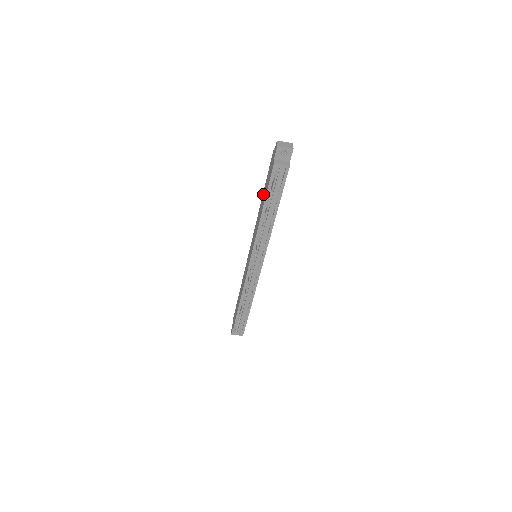
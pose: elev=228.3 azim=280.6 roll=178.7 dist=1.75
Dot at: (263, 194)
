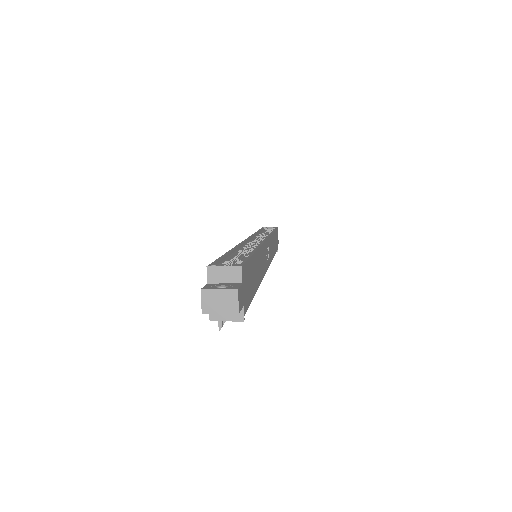
Dot at: occluded
